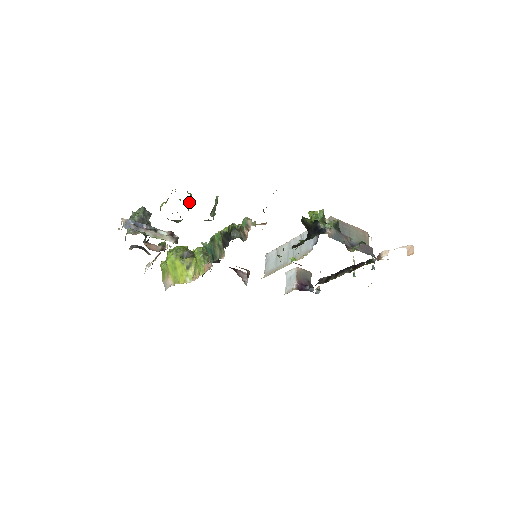
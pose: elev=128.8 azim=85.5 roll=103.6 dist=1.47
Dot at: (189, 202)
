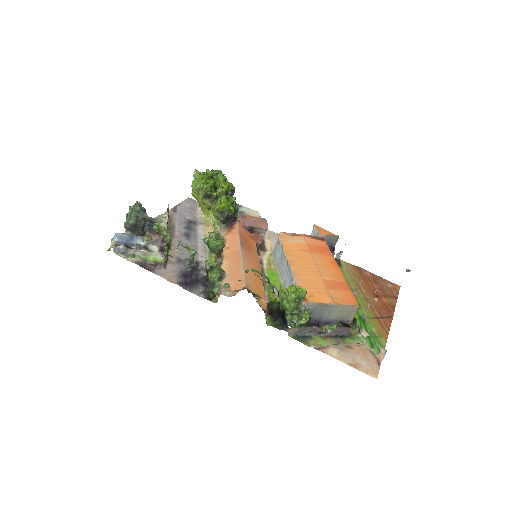
Dot at: (170, 241)
